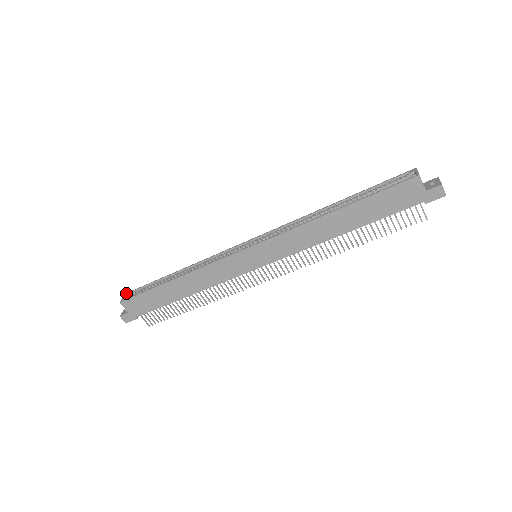
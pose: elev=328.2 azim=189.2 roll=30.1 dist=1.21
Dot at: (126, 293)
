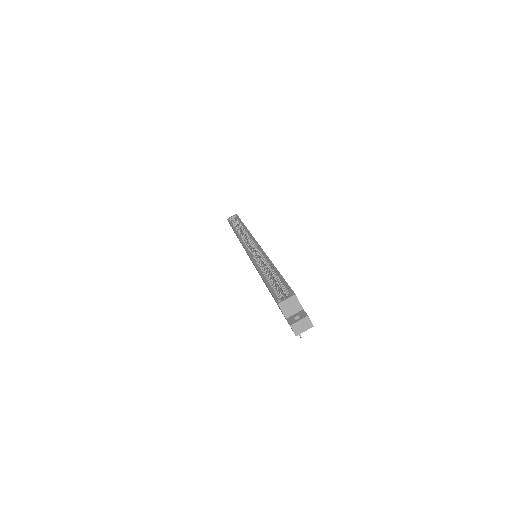
Dot at: (236, 214)
